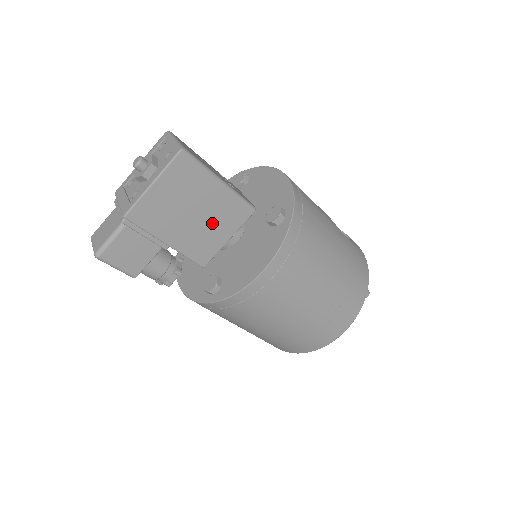
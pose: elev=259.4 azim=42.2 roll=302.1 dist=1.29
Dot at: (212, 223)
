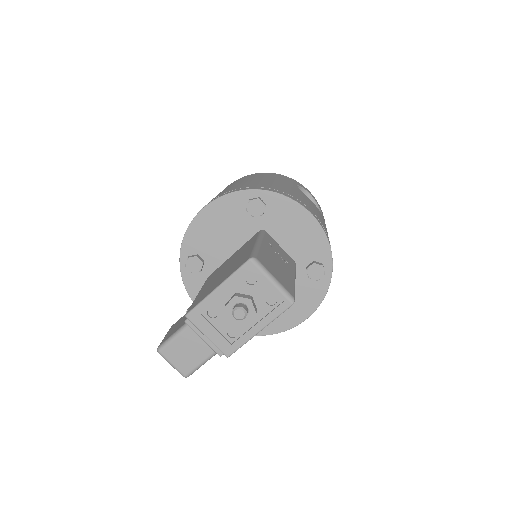
Dot at: occluded
